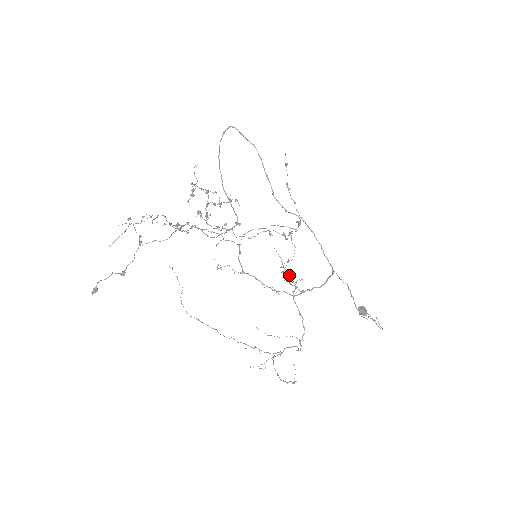
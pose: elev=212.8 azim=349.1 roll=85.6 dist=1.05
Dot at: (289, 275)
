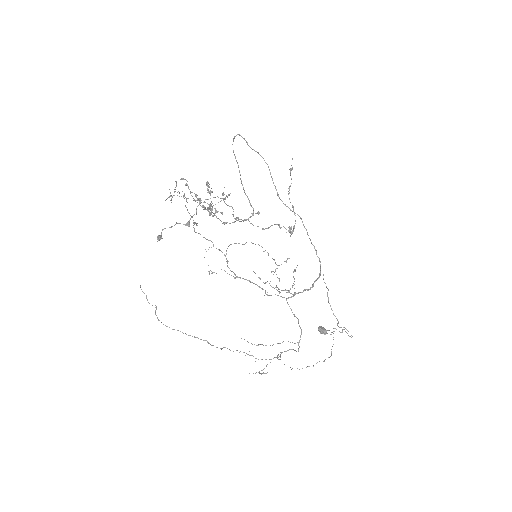
Dot at: (295, 269)
